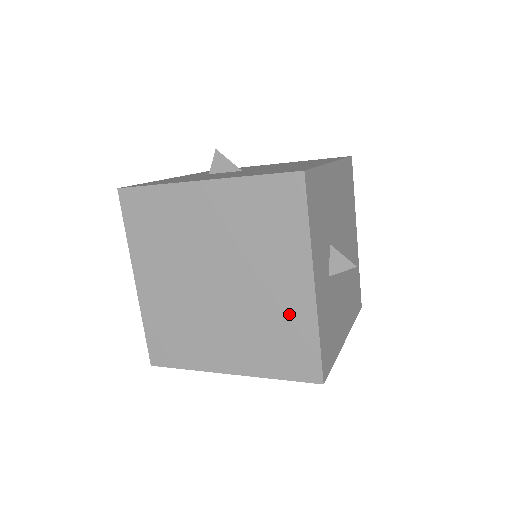
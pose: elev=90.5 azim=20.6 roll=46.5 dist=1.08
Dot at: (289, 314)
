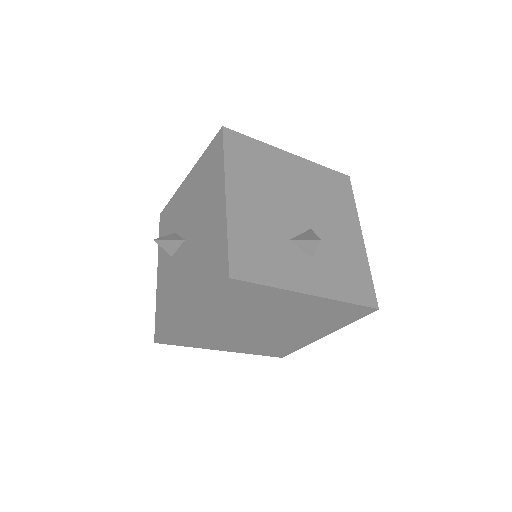
Dot at: (318, 309)
